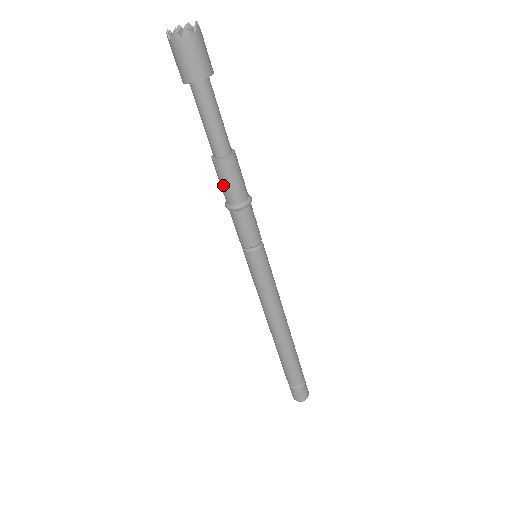
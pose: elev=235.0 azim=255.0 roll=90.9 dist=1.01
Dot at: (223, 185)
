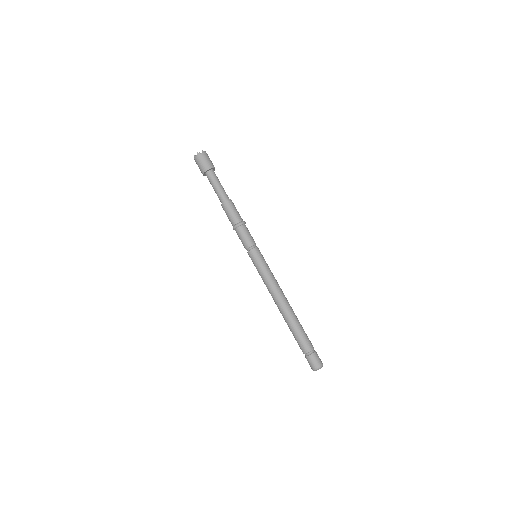
Dot at: (228, 217)
